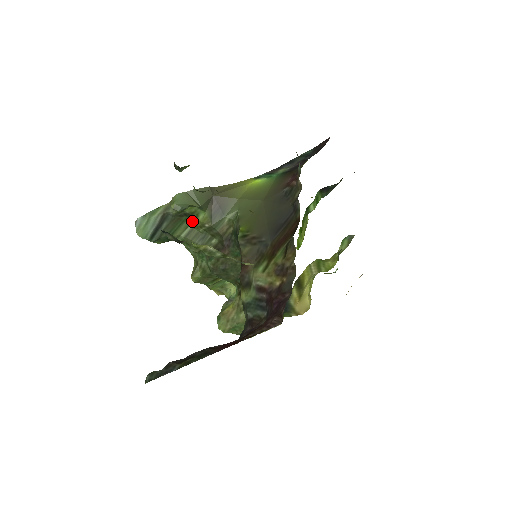
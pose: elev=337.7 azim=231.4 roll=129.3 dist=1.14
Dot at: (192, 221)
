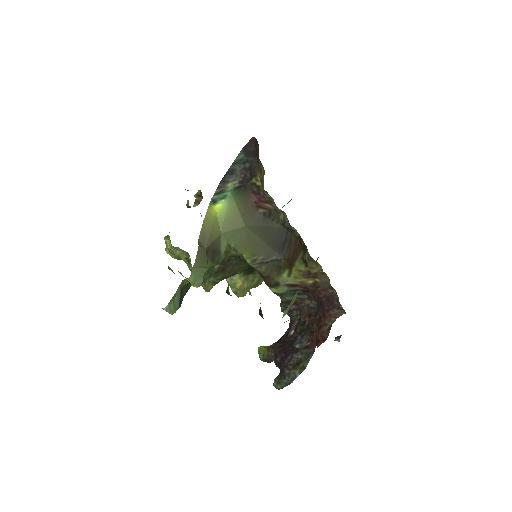
Dot at: occluded
